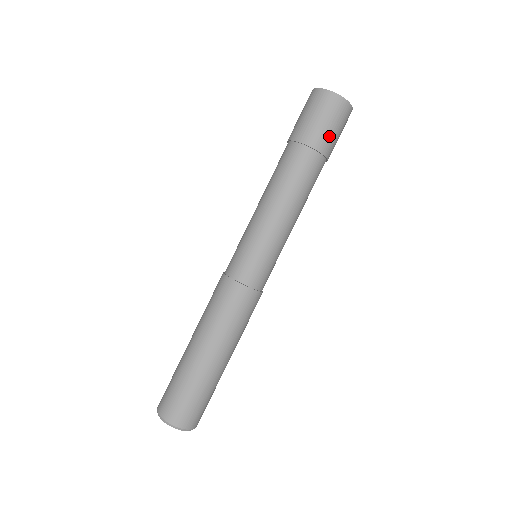
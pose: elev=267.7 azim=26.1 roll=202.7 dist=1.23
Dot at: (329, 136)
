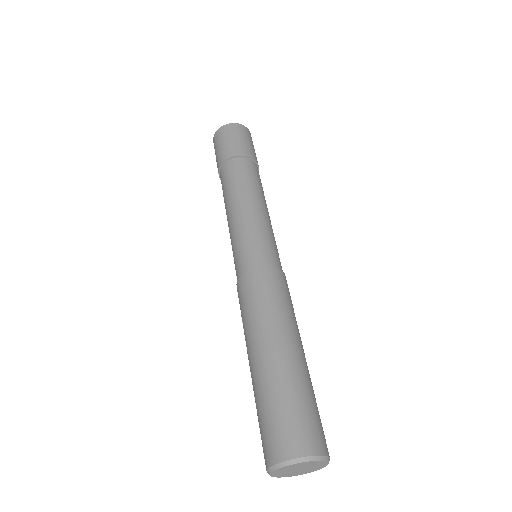
Dot at: occluded
